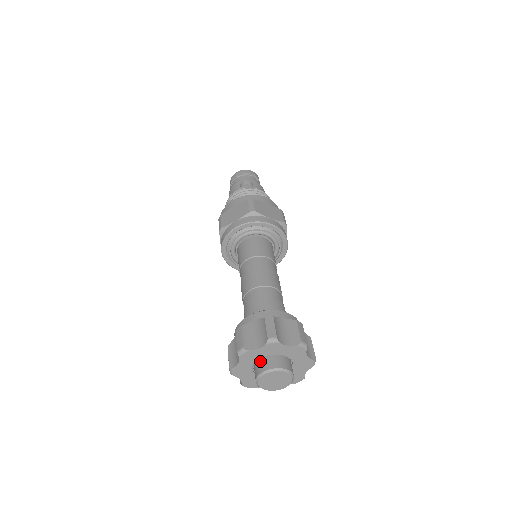
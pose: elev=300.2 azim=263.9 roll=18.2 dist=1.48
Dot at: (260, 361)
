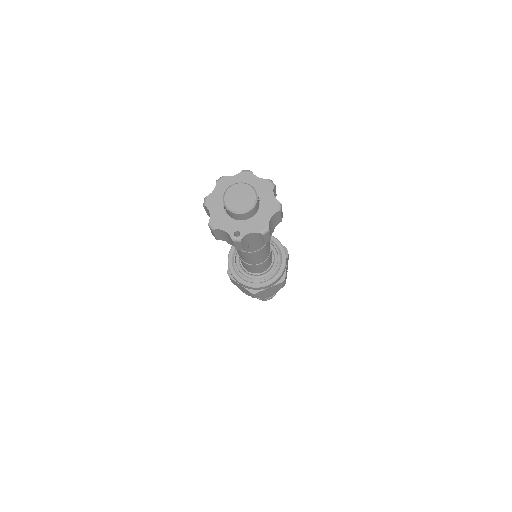
Dot at: occluded
